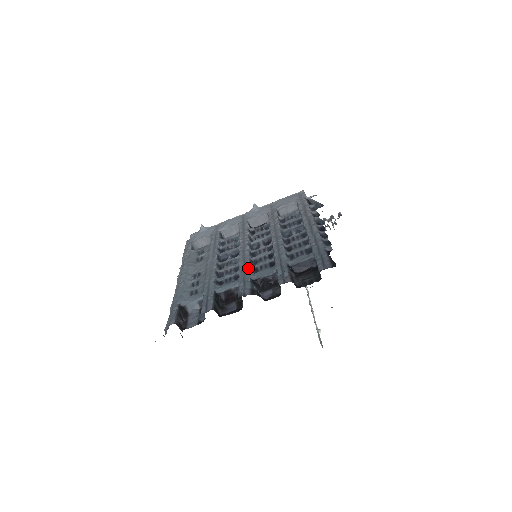
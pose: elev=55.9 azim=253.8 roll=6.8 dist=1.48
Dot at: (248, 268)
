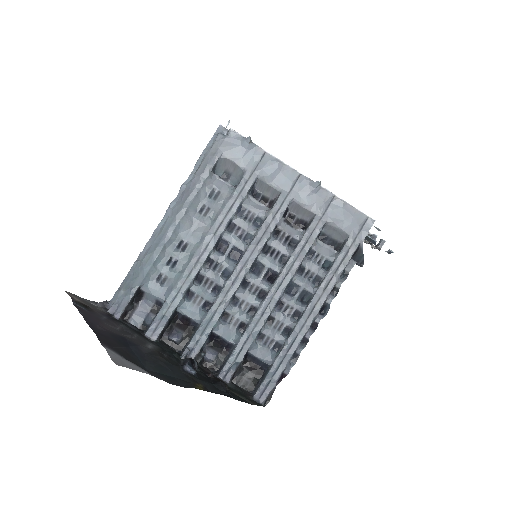
Dot at: (221, 313)
